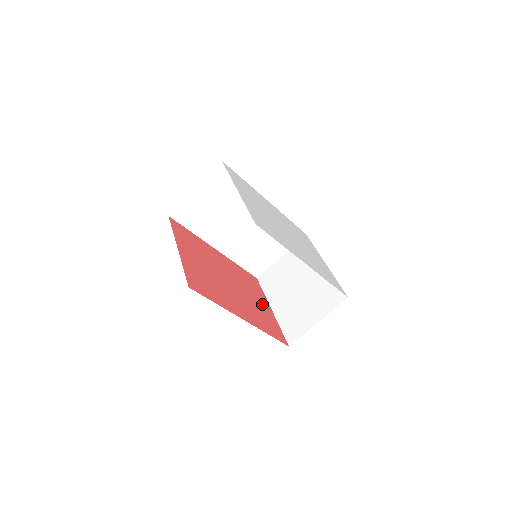
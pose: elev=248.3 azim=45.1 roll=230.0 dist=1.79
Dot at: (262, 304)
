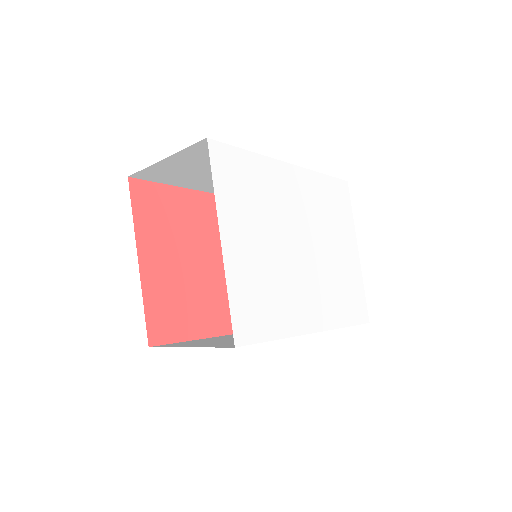
Dot at: occluded
